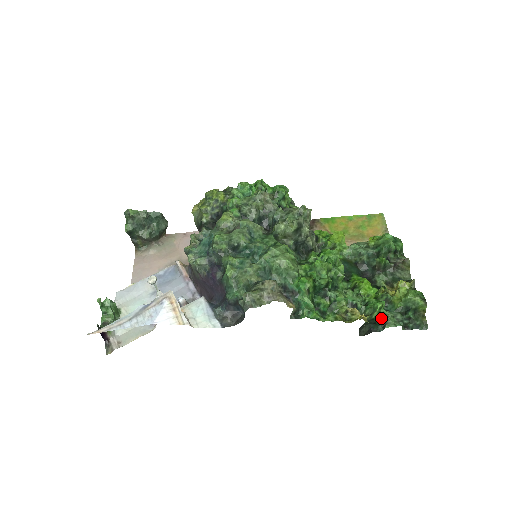
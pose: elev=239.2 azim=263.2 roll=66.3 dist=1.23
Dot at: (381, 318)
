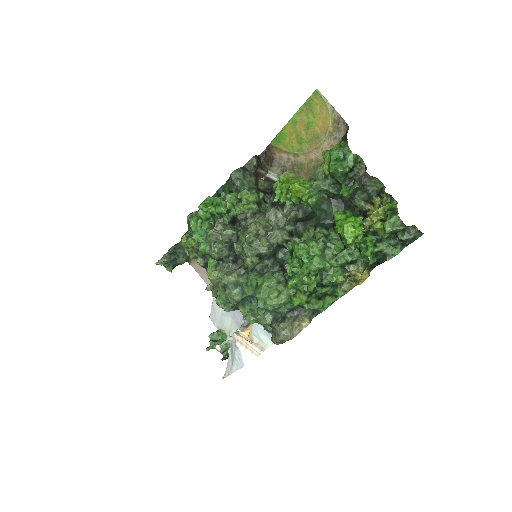
Dot at: (379, 253)
